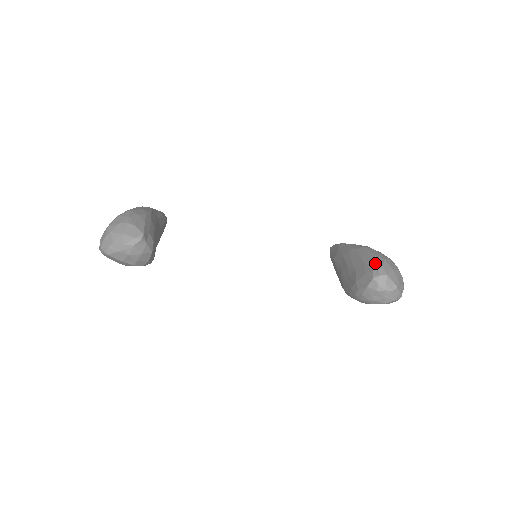
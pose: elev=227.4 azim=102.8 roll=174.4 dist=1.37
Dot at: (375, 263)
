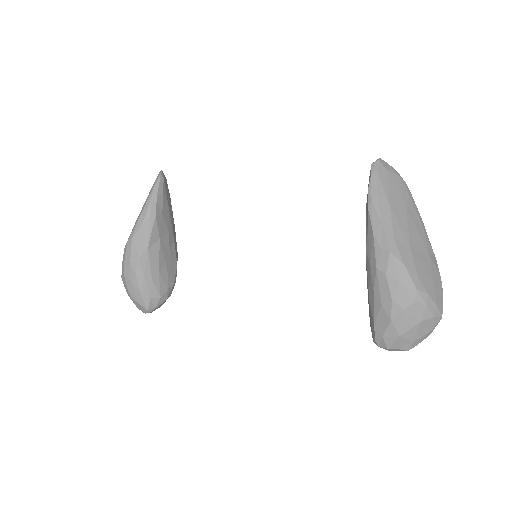
Dot at: (375, 326)
